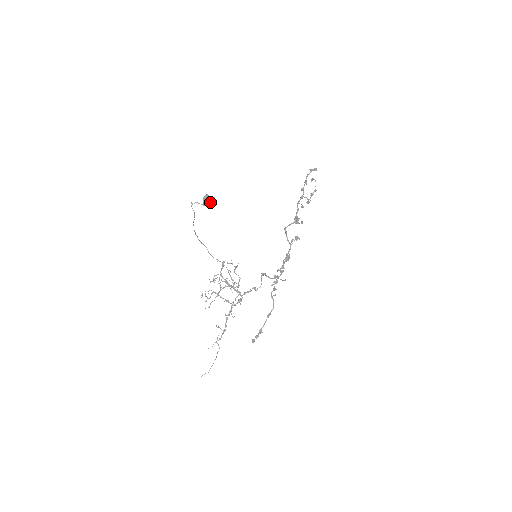
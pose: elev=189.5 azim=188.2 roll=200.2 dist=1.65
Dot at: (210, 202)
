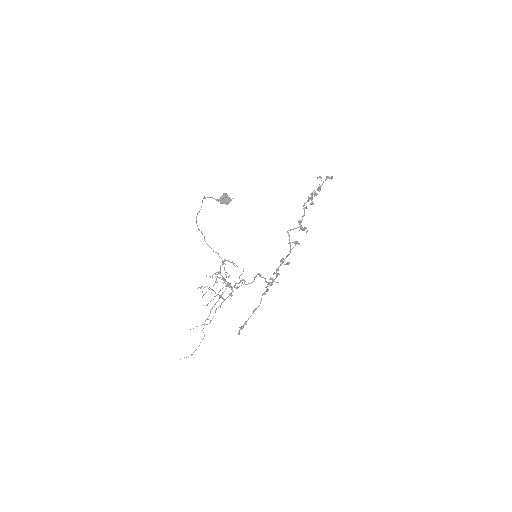
Dot at: (227, 202)
